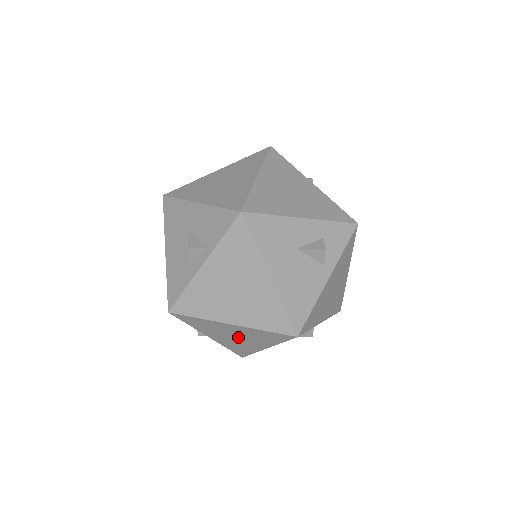
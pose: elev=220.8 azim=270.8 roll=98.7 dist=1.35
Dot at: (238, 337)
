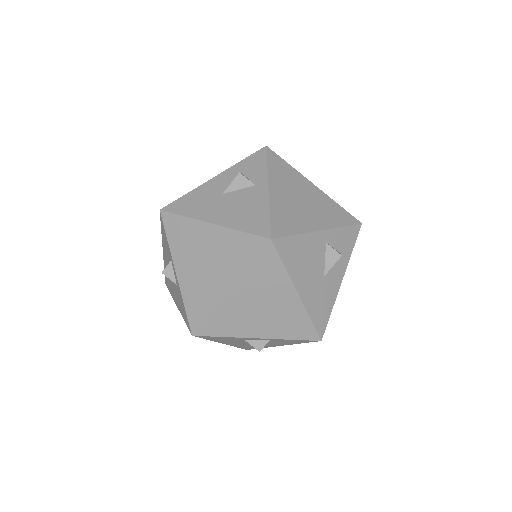
Dot at: (263, 306)
